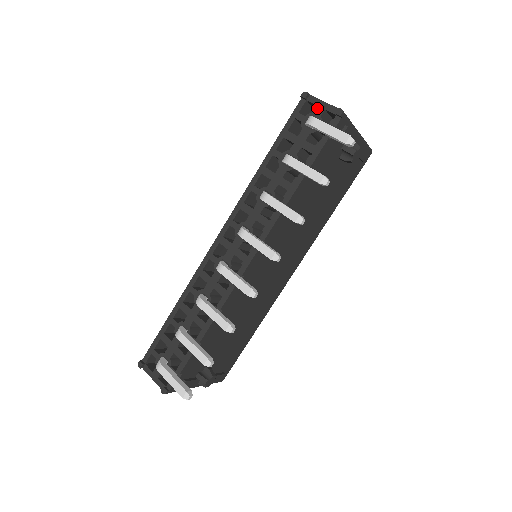
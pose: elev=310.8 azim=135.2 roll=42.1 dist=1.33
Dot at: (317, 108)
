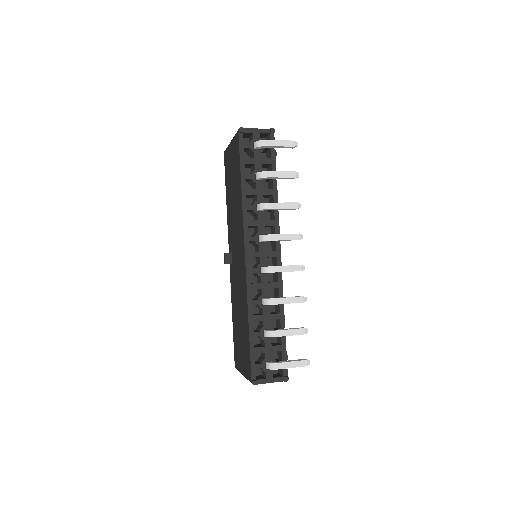
Dot at: (254, 134)
